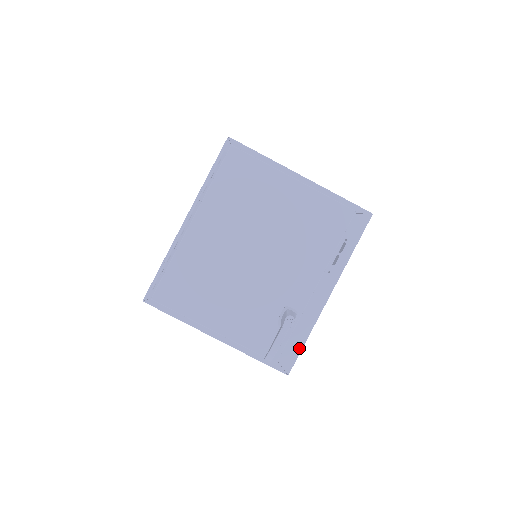
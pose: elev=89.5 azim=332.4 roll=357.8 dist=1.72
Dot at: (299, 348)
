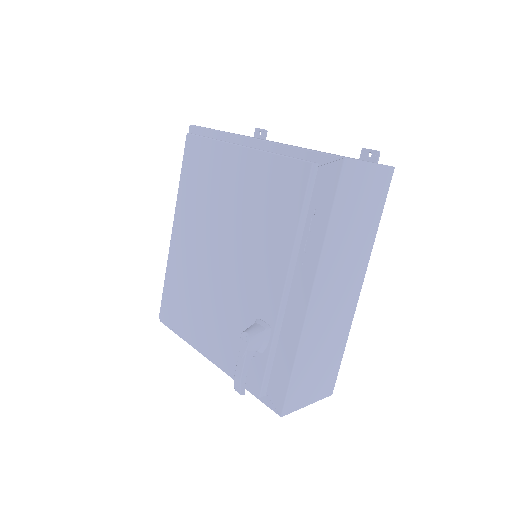
Dot at: (287, 378)
